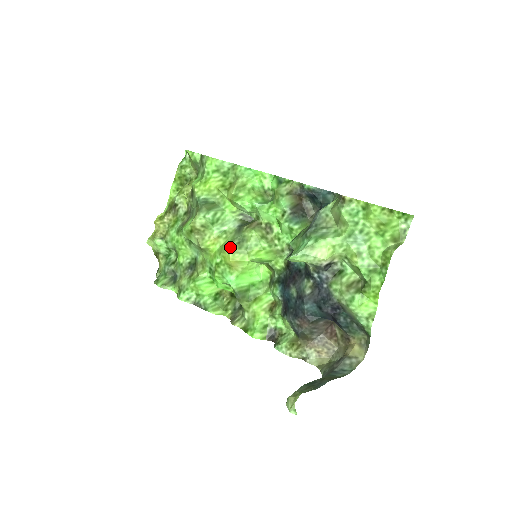
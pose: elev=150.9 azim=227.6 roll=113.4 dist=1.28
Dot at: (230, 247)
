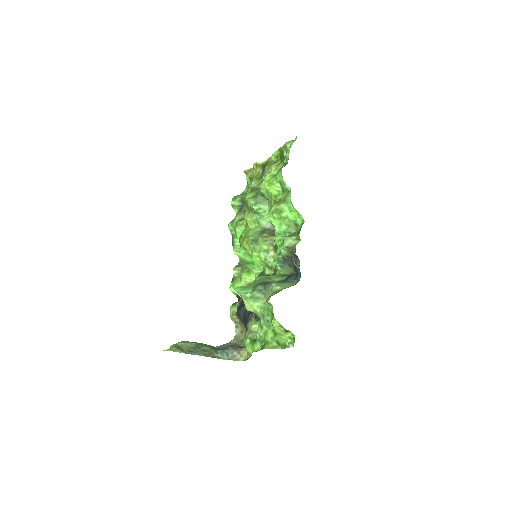
Dot at: (247, 238)
